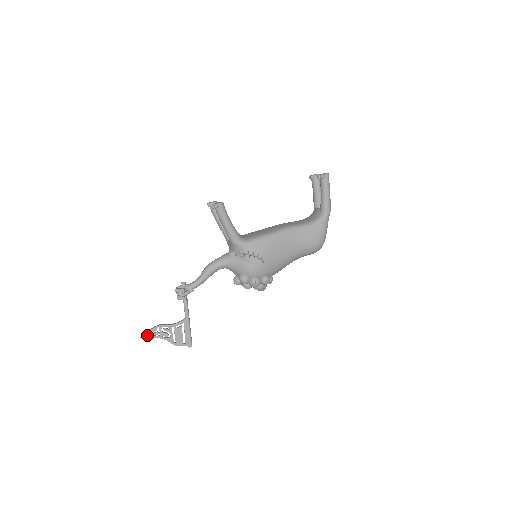
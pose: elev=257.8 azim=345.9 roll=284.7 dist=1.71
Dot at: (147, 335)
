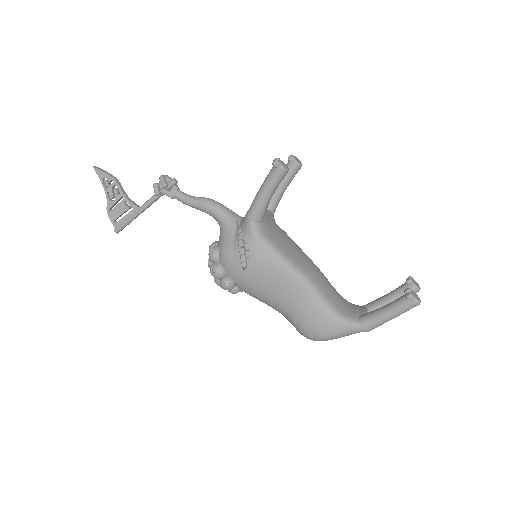
Dot at: (100, 173)
